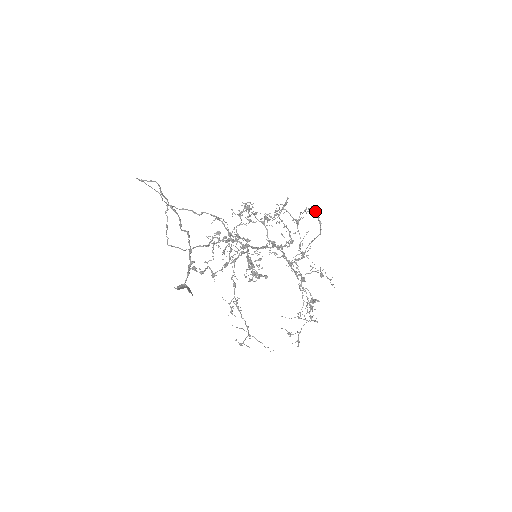
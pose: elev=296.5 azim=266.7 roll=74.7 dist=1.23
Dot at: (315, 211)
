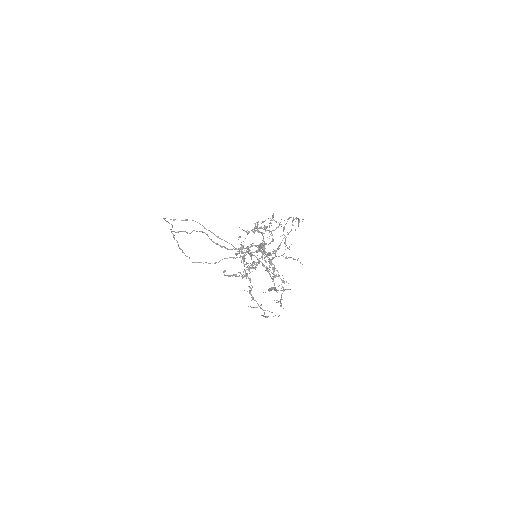
Dot at: (293, 219)
